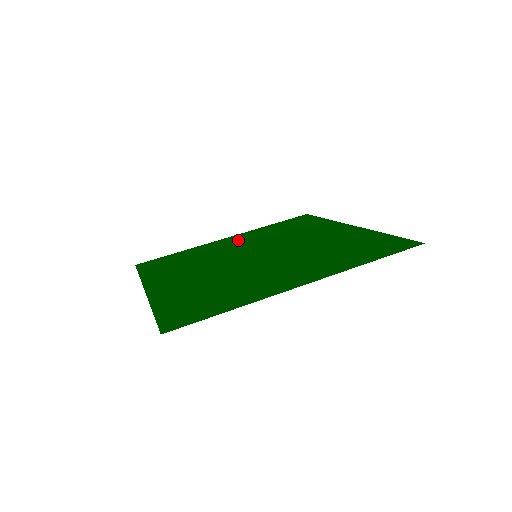
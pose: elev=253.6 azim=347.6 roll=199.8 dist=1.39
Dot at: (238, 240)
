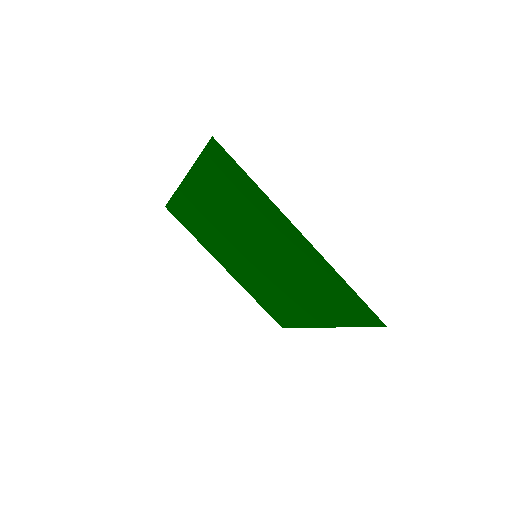
Dot at: (237, 270)
